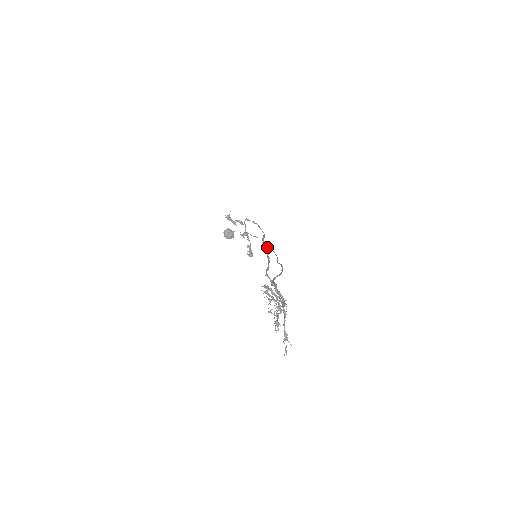
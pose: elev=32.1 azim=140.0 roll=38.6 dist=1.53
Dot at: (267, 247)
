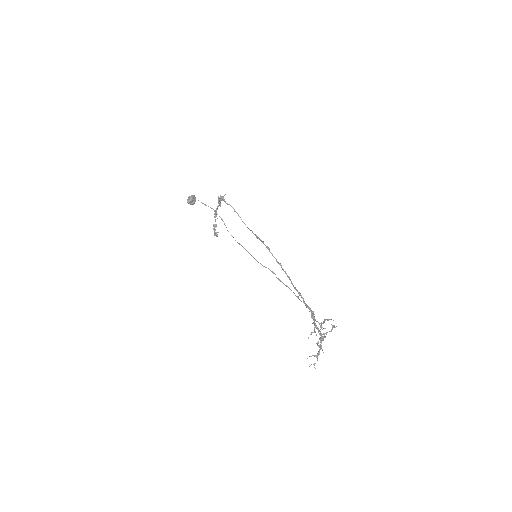
Dot at: occluded
